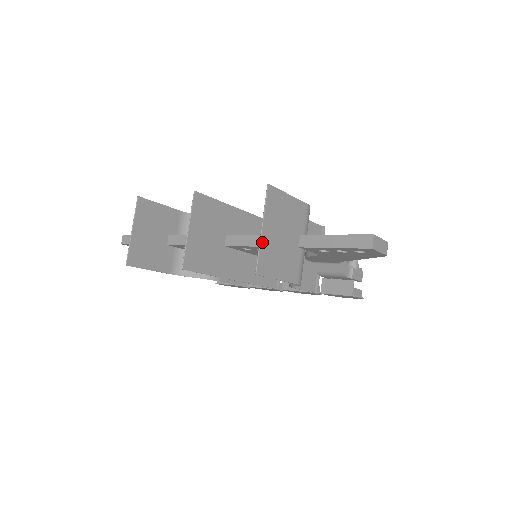
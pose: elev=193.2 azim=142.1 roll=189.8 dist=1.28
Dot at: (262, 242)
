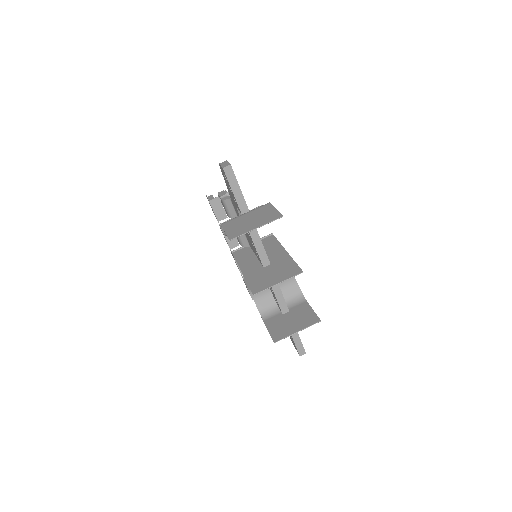
Dot at: (291, 334)
